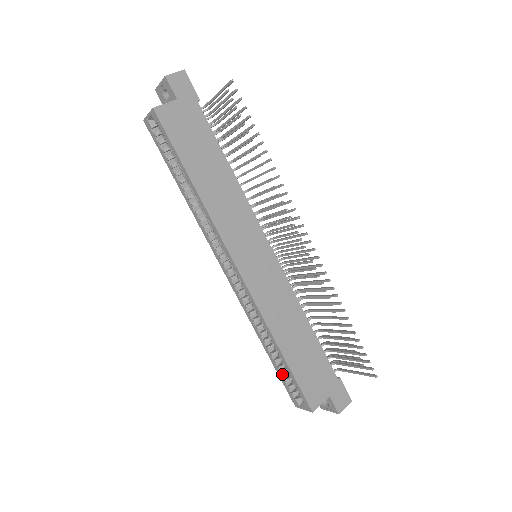
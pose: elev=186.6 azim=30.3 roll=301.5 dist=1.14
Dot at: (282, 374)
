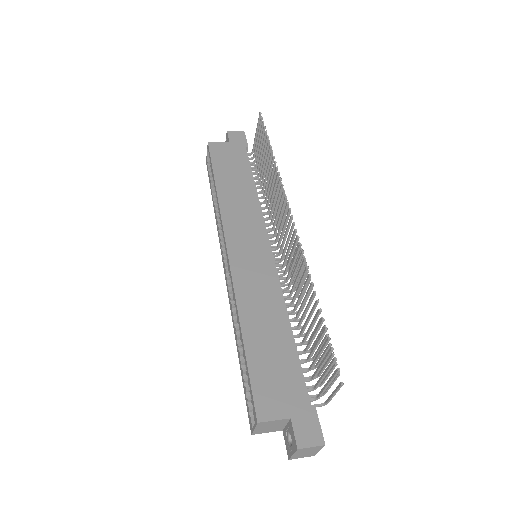
Dot at: (244, 379)
